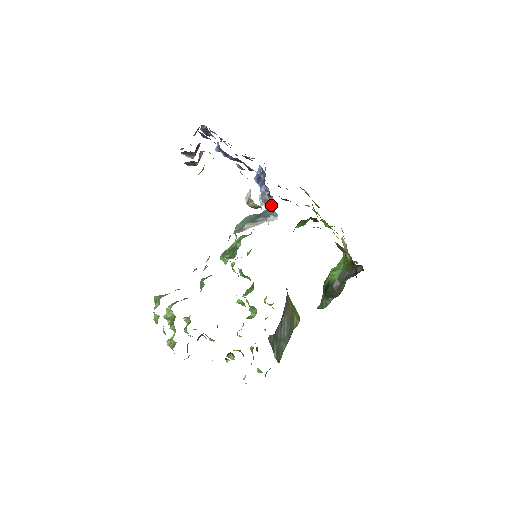
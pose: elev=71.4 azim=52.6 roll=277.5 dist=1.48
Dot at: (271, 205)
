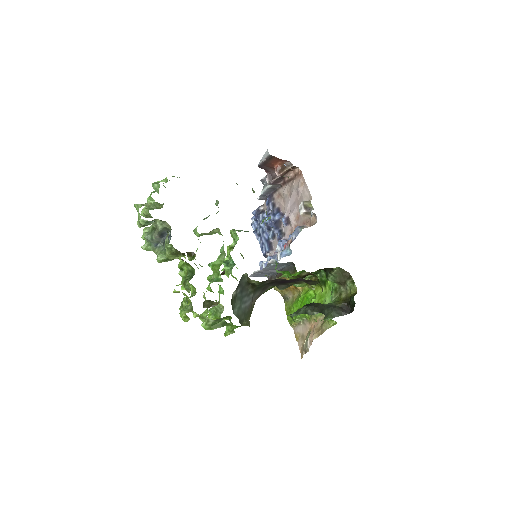
Dot at: (309, 226)
